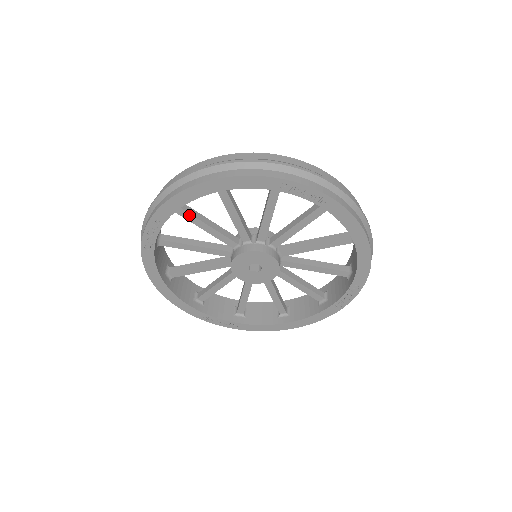
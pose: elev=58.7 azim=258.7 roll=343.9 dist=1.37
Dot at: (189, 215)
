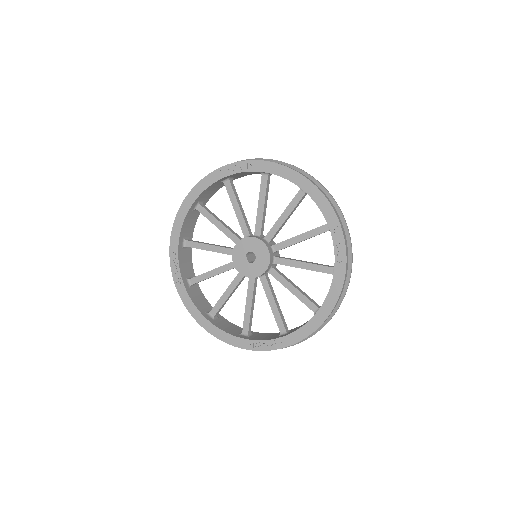
Dot at: (265, 187)
